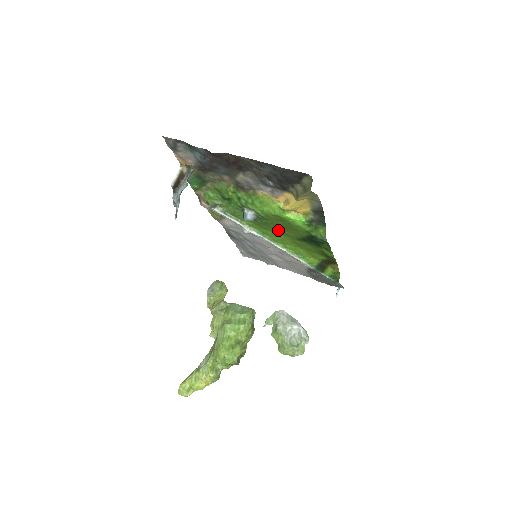
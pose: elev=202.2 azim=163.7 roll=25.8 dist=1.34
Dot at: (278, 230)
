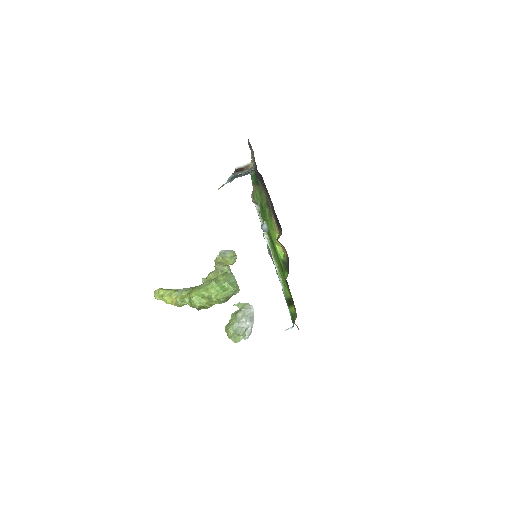
Dot at: occluded
